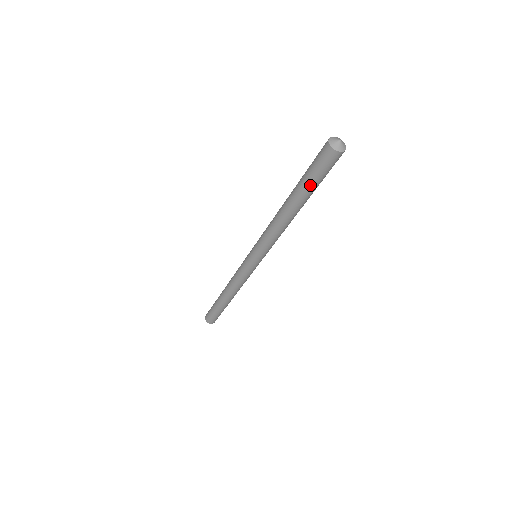
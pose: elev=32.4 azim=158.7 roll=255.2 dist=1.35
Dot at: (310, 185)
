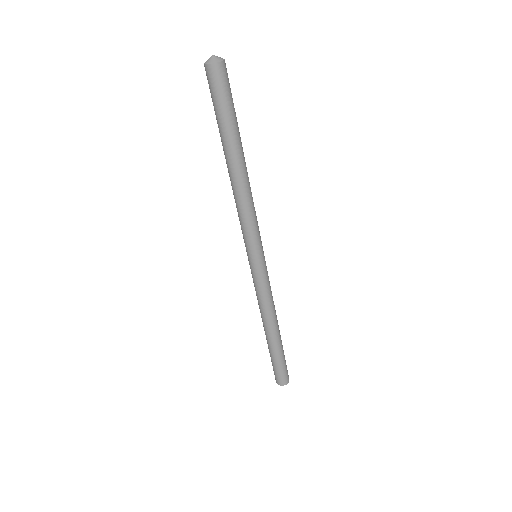
Dot at: (218, 122)
